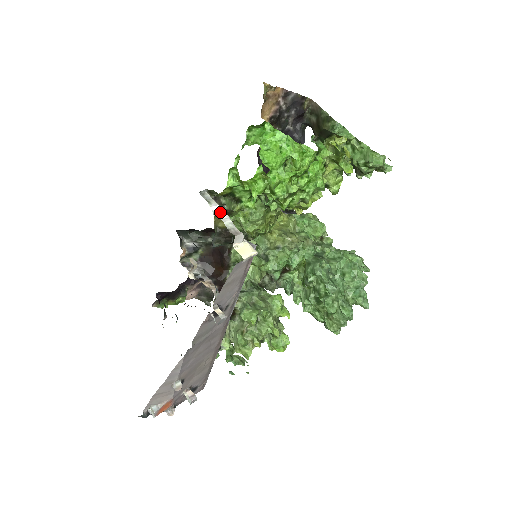
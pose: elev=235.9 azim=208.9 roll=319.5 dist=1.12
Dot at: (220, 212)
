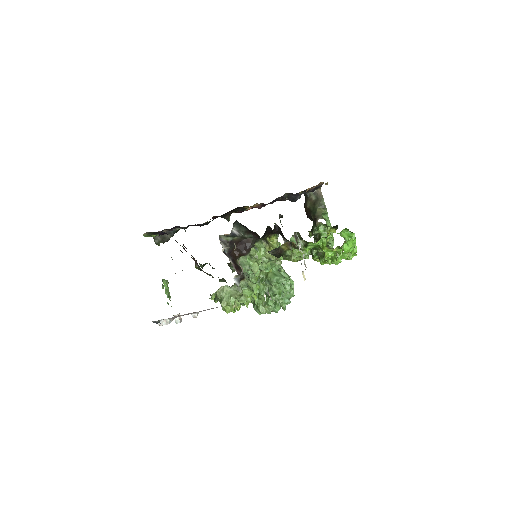
Dot at: occluded
